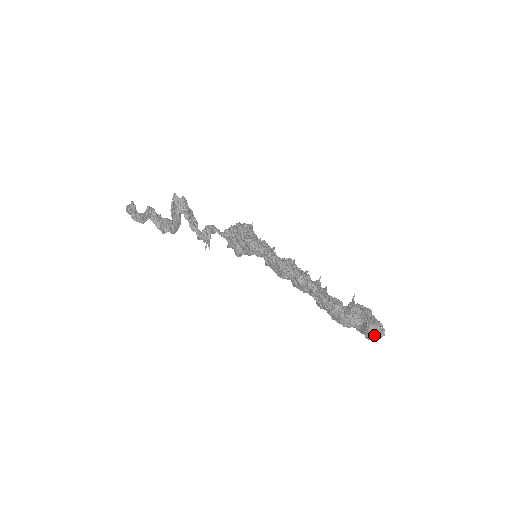
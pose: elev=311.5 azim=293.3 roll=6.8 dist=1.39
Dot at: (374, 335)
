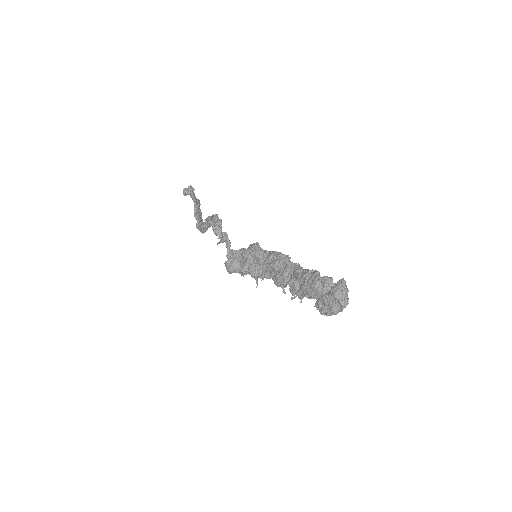
Dot at: (343, 289)
